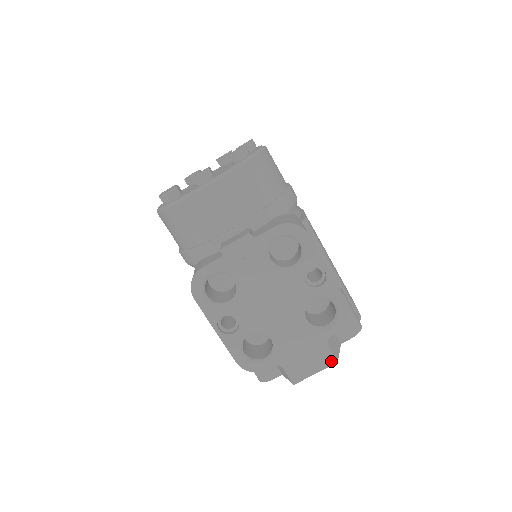
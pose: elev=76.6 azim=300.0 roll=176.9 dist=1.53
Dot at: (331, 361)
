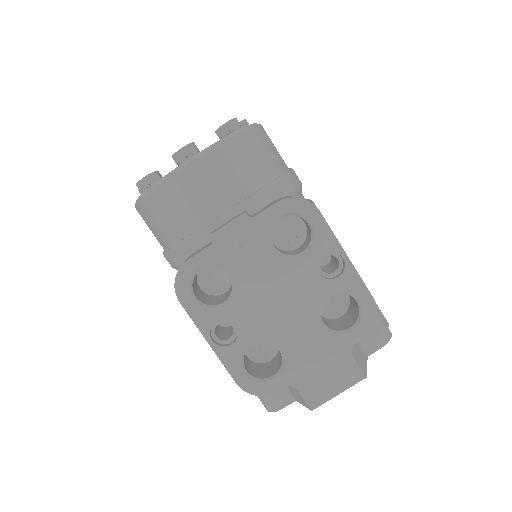
Dot at: (358, 376)
